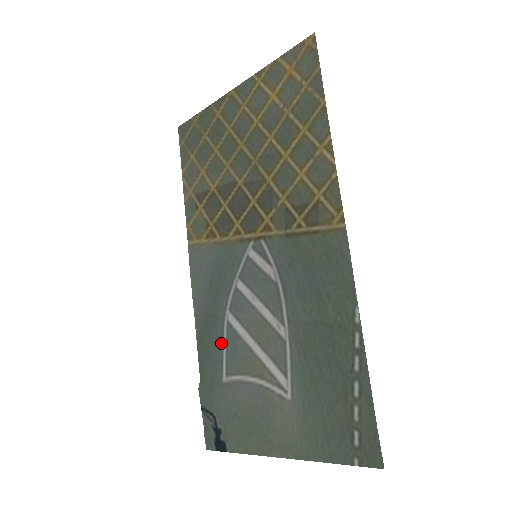
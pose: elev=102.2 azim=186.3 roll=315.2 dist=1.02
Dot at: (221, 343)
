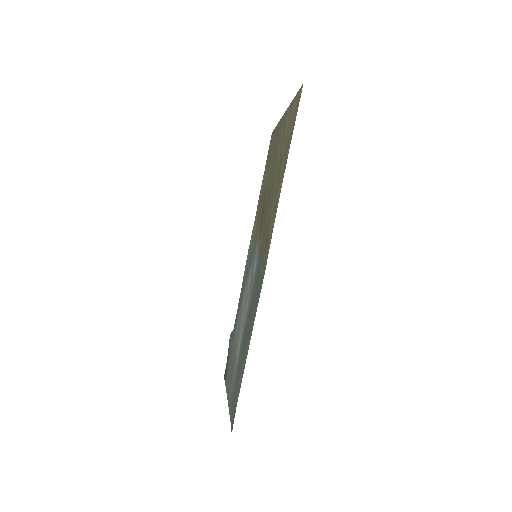
Dot at: (240, 309)
